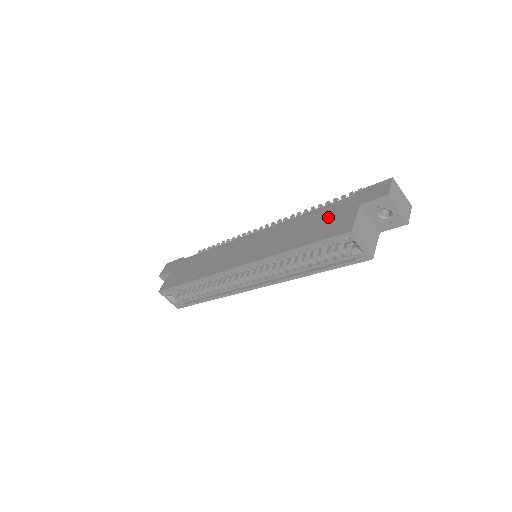
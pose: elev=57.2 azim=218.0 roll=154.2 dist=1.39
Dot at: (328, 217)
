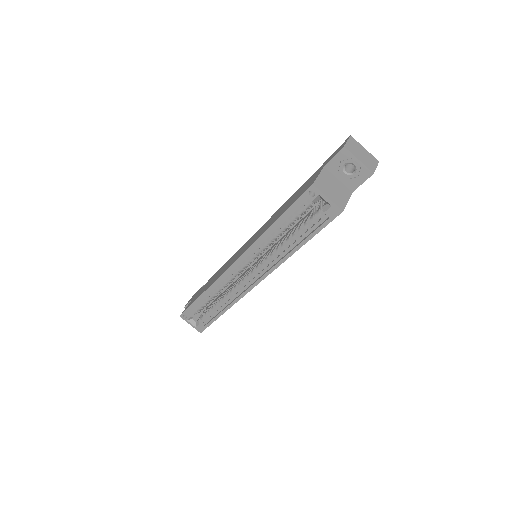
Dot at: (301, 189)
